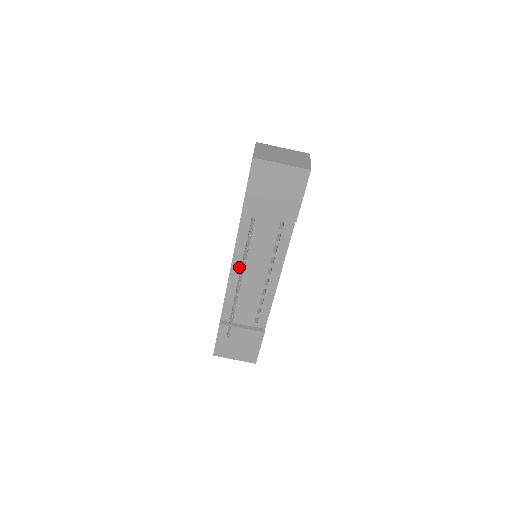
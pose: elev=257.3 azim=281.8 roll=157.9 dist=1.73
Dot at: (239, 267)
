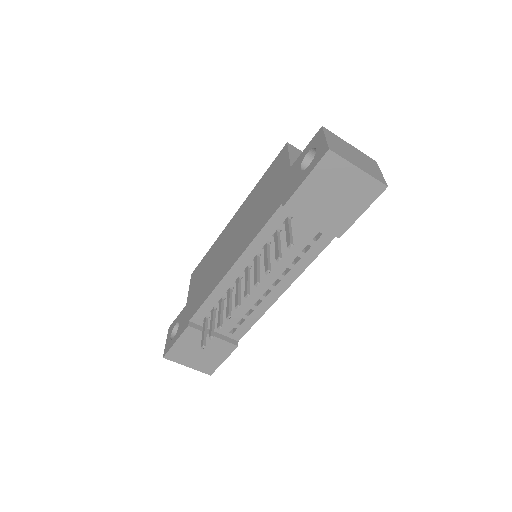
Dot at: (242, 269)
